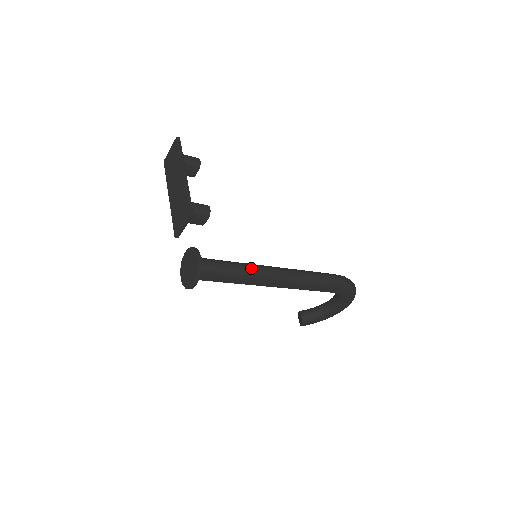
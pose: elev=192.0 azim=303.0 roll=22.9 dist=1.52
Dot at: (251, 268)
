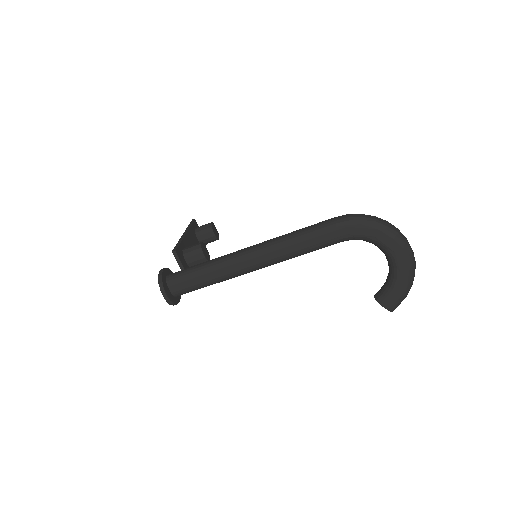
Dot at: (218, 258)
